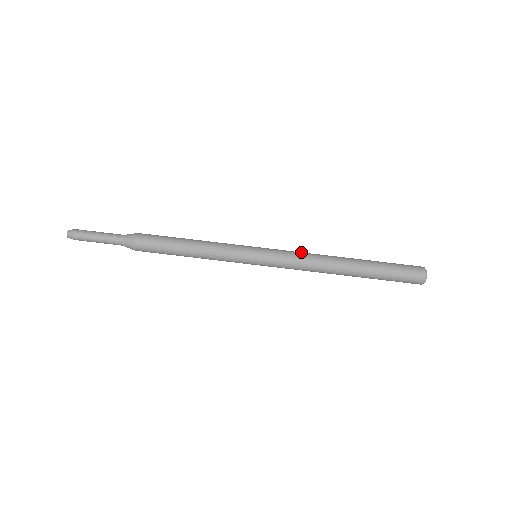
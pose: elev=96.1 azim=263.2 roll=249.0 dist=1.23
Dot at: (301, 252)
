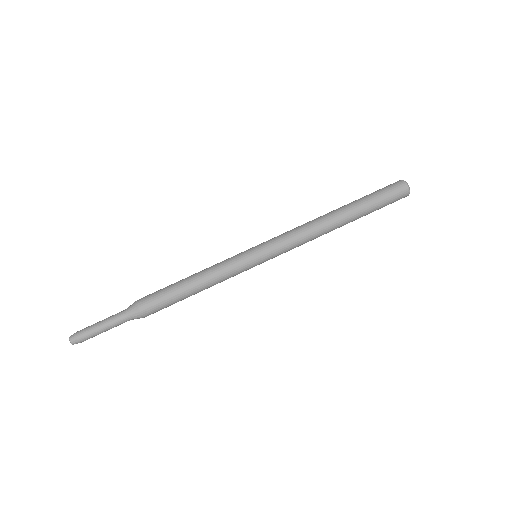
Dot at: (293, 229)
